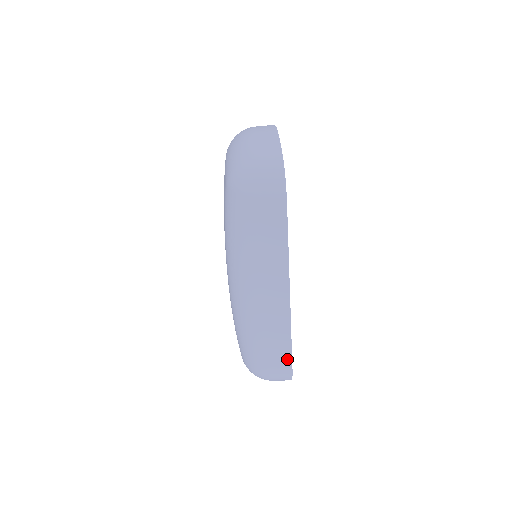
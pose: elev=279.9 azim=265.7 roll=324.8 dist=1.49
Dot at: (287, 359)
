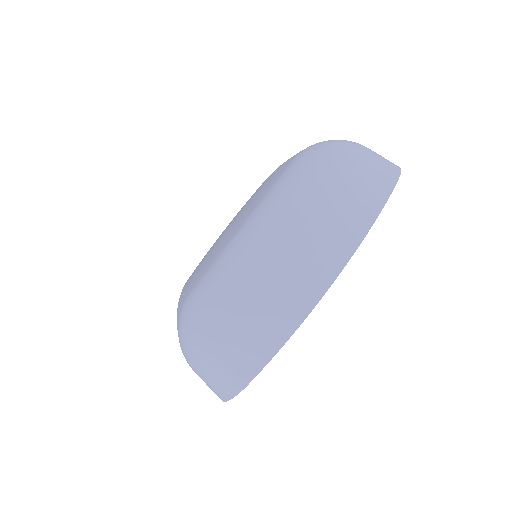
Dot at: occluded
